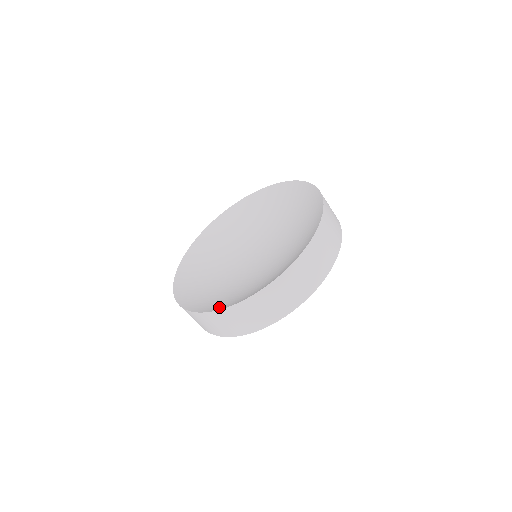
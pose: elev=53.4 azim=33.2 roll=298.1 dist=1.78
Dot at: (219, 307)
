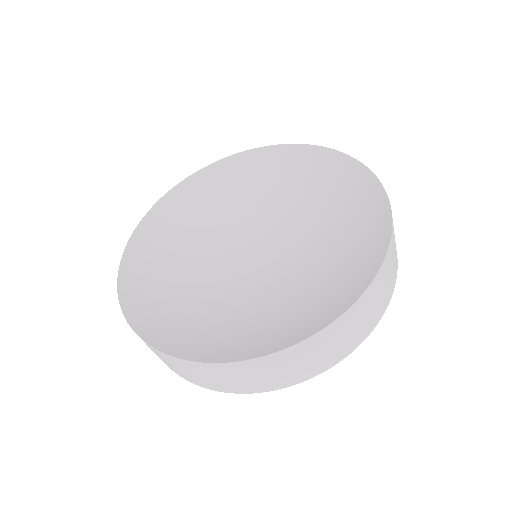
Dot at: (325, 317)
